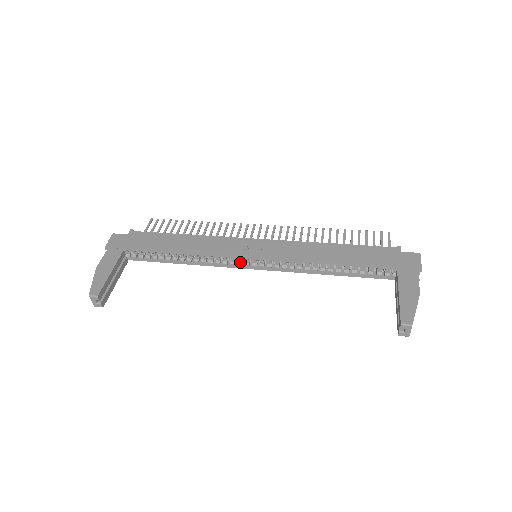
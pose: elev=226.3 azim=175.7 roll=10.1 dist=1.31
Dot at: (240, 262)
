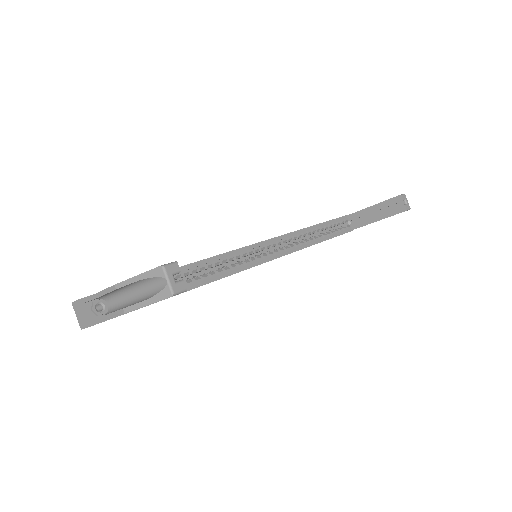
Dot at: (252, 258)
